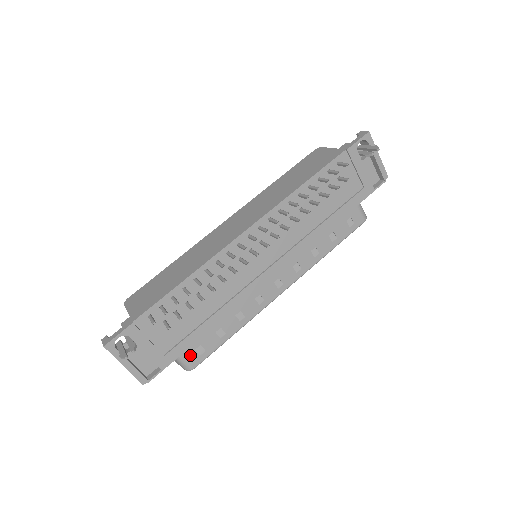
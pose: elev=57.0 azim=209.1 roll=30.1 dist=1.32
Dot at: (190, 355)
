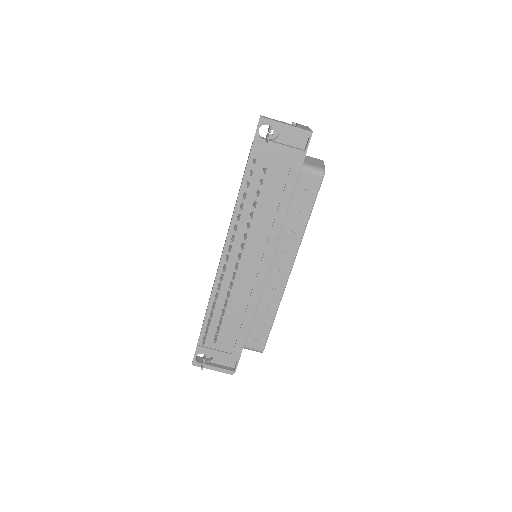
Dot at: (253, 344)
